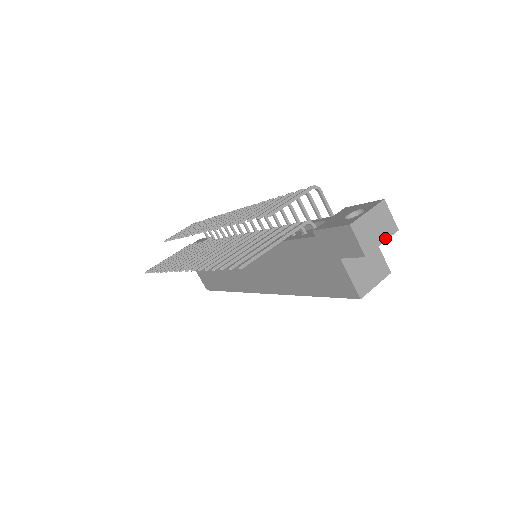
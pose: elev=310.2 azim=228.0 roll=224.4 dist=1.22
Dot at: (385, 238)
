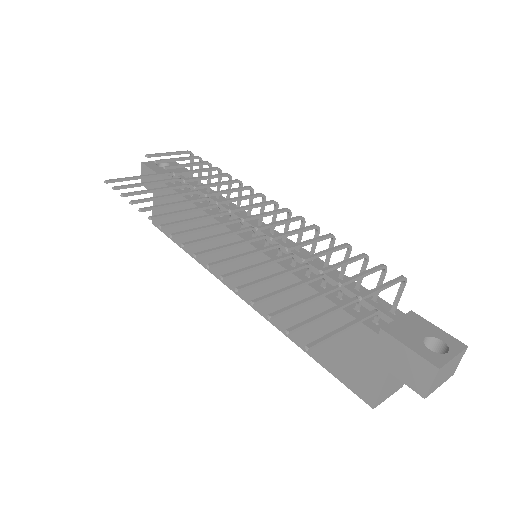
Dot at: occluded
